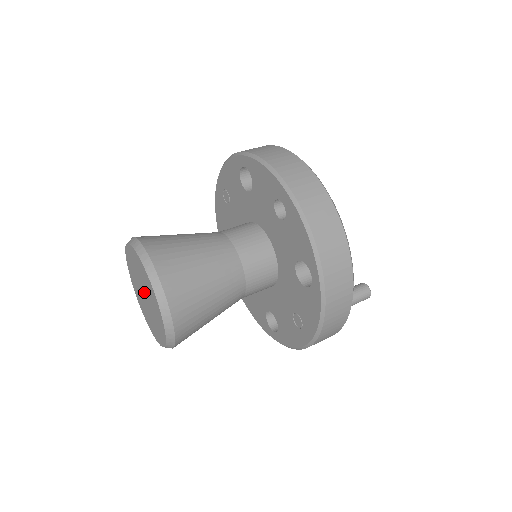
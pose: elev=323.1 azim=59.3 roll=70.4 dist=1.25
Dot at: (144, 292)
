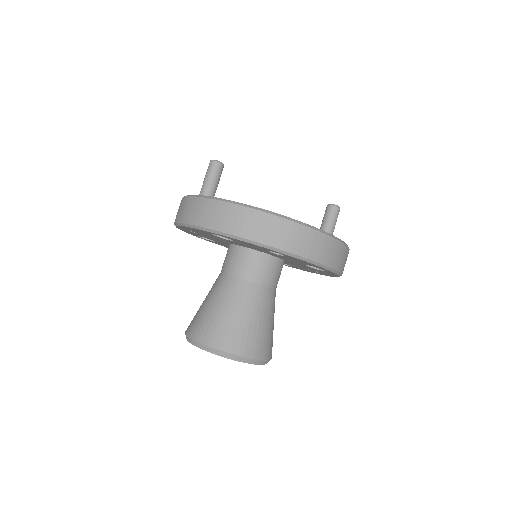
Dot at: occluded
